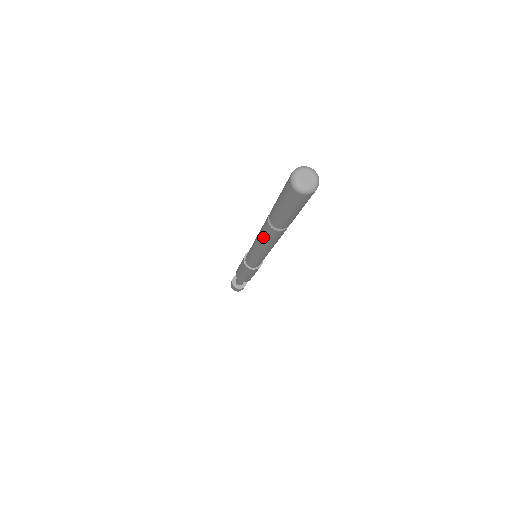
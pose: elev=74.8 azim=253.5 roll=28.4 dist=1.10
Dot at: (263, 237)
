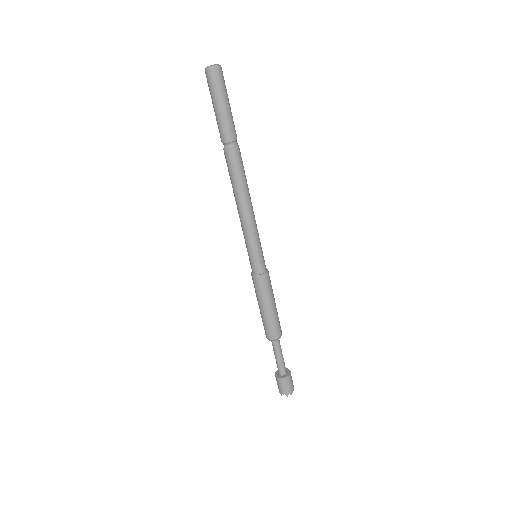
Dot at: (234, 179)
